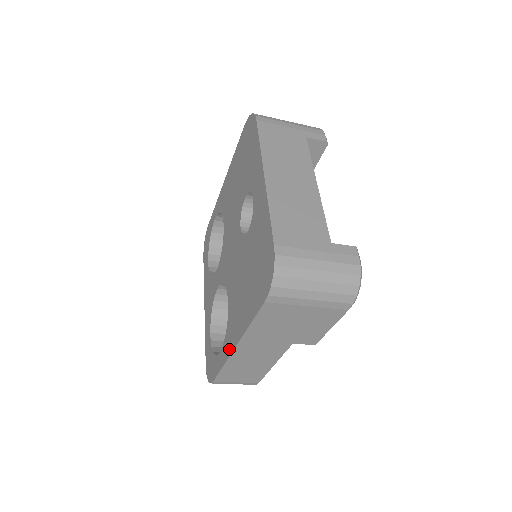
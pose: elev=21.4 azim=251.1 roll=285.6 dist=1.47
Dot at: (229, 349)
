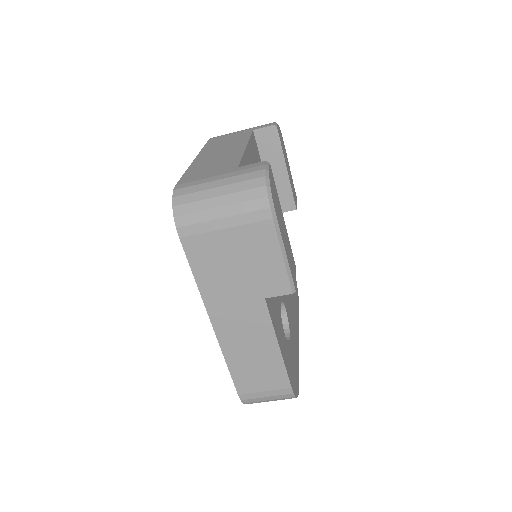
Dot at: occluded
